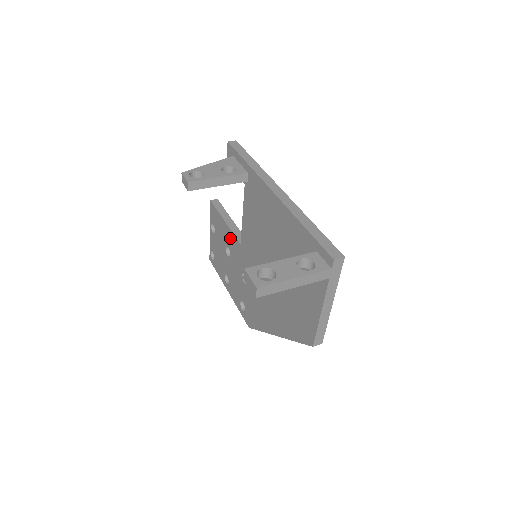
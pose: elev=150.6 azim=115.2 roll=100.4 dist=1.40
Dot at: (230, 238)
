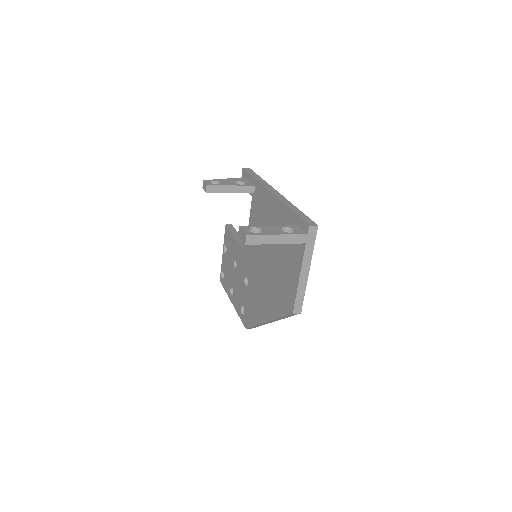
Dot at: (238, 250)
